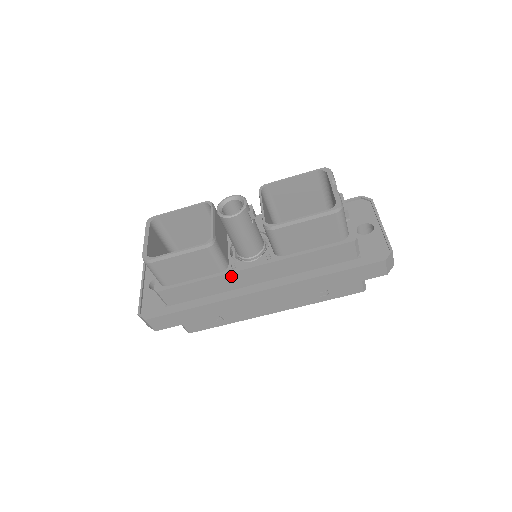
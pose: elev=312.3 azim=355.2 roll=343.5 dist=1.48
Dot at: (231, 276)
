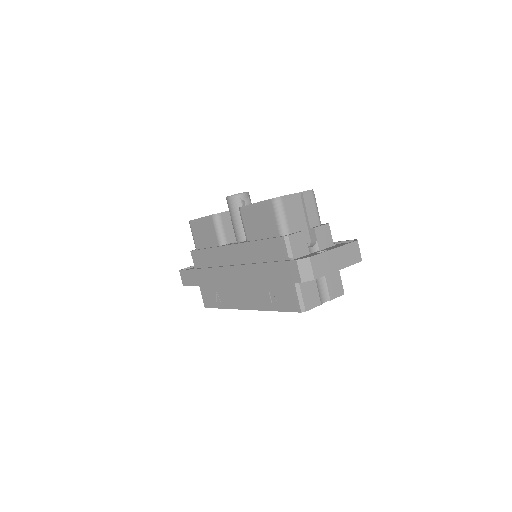
Dot at: (221, 250)
